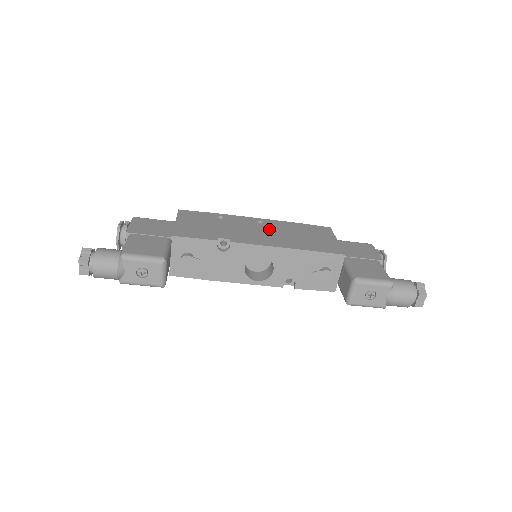
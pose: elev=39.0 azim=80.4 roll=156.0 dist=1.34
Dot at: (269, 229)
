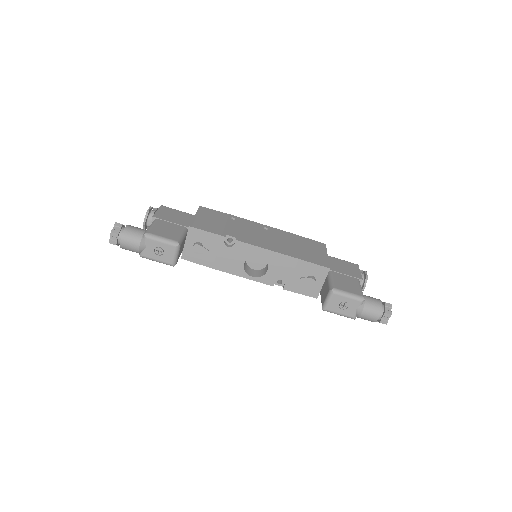
Dot at: (271, 236)
